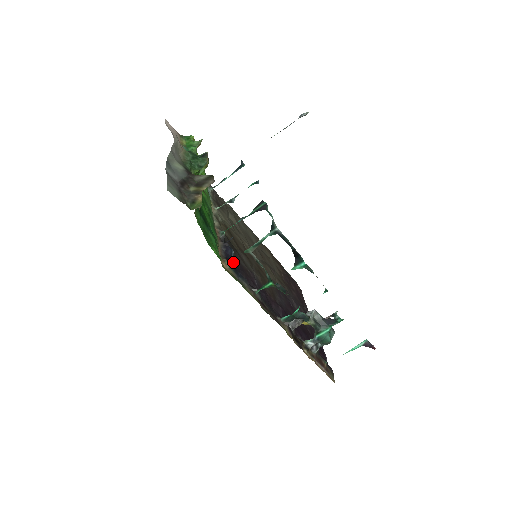
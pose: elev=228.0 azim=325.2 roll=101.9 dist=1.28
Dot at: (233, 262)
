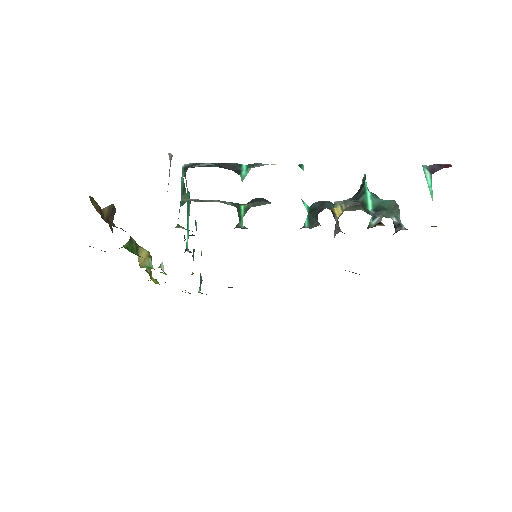
Dot at: occluded
